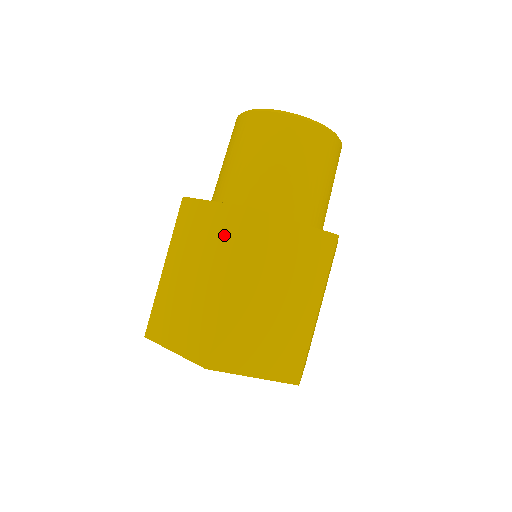
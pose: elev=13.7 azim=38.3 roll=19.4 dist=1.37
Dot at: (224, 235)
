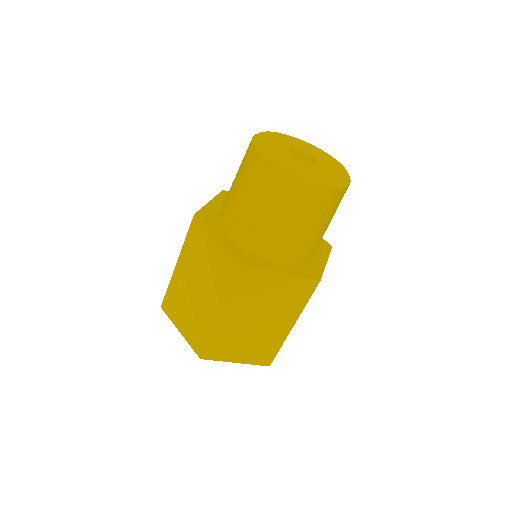
Dot at: (222, 274)
